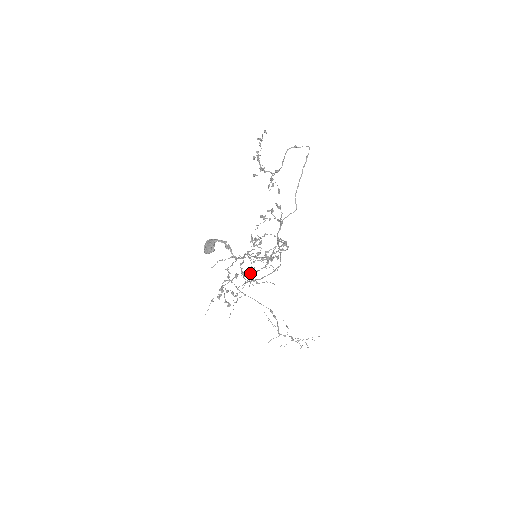
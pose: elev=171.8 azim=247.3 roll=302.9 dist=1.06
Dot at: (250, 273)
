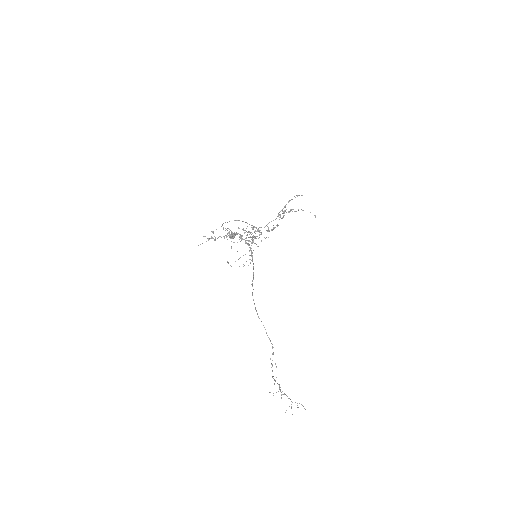
Dot at: (228, 228)
